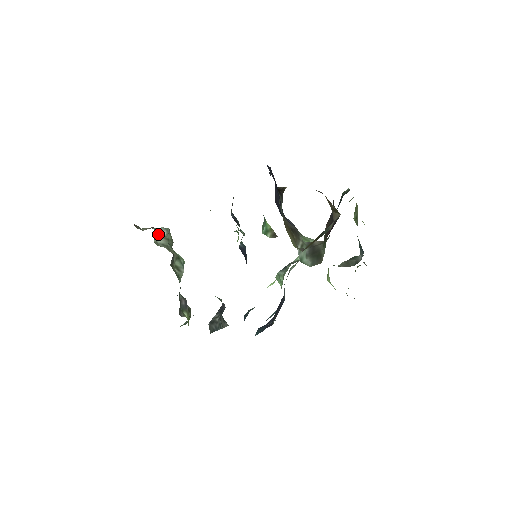
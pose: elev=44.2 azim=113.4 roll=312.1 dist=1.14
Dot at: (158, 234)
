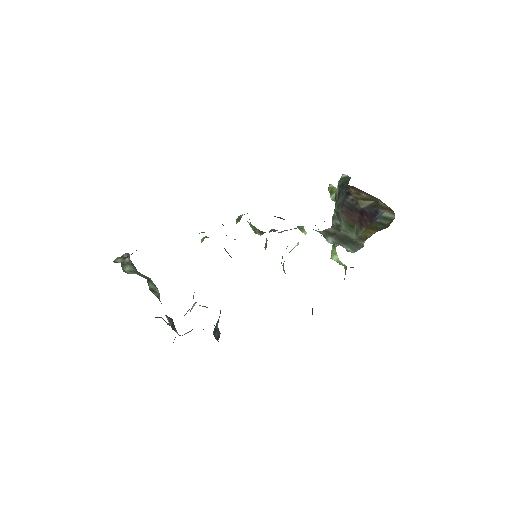
Dot at: (122, 262)
